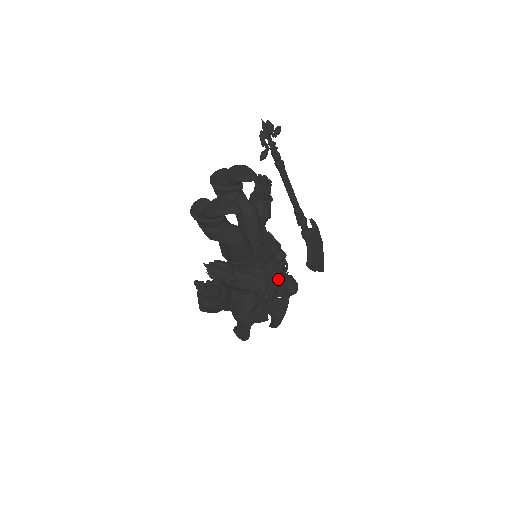
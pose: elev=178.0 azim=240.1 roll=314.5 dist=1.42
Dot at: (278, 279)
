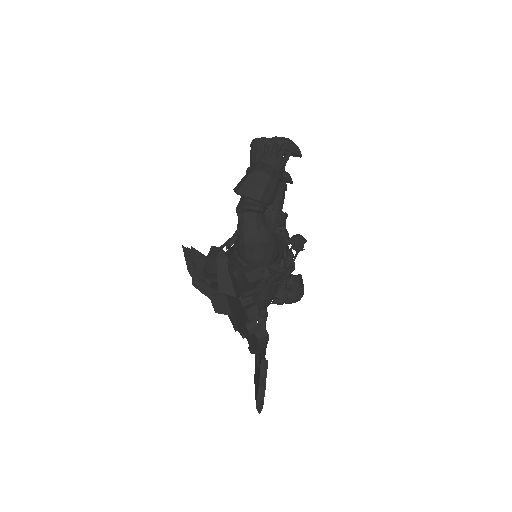
Dot at: occluded
